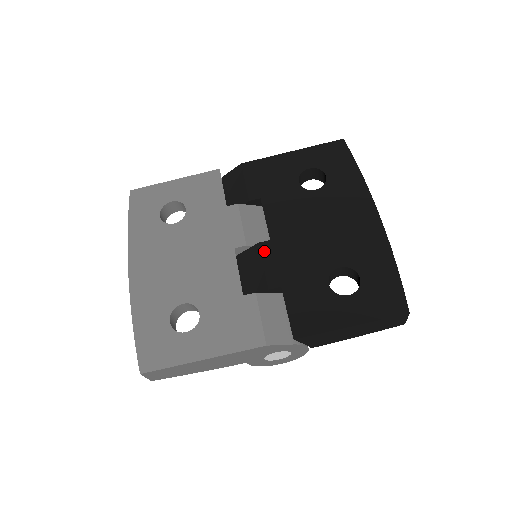
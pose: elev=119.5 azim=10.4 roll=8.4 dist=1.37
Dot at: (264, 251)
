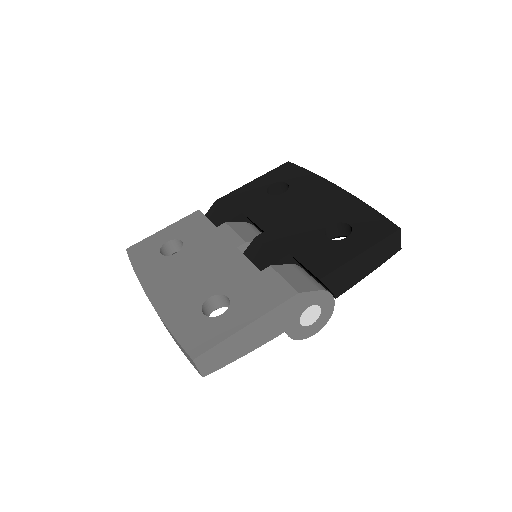
Dot at: (263, 240)
